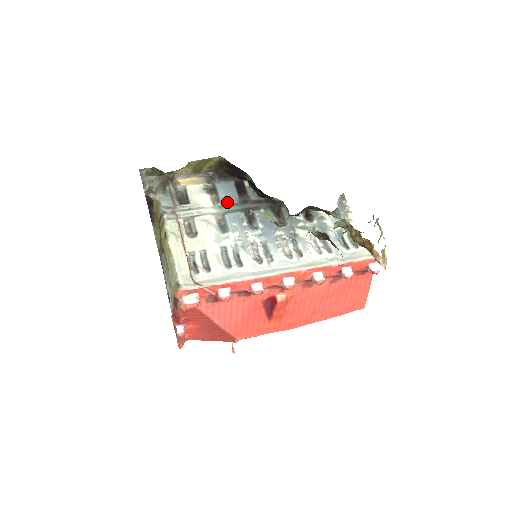
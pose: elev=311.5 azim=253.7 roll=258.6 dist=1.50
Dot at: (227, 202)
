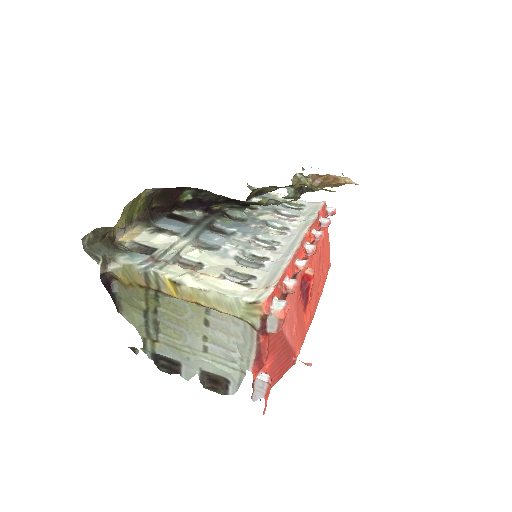
Dot at: (187, 229)
